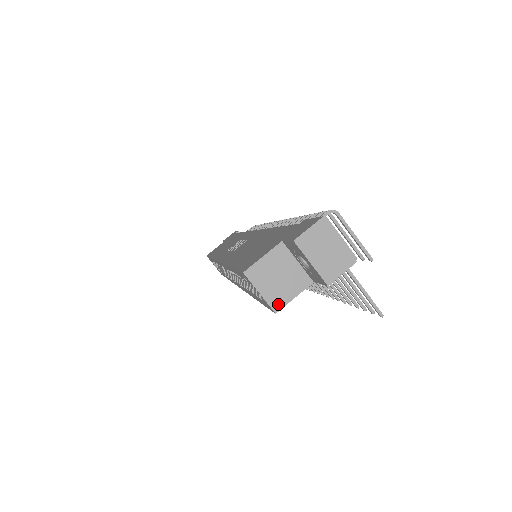
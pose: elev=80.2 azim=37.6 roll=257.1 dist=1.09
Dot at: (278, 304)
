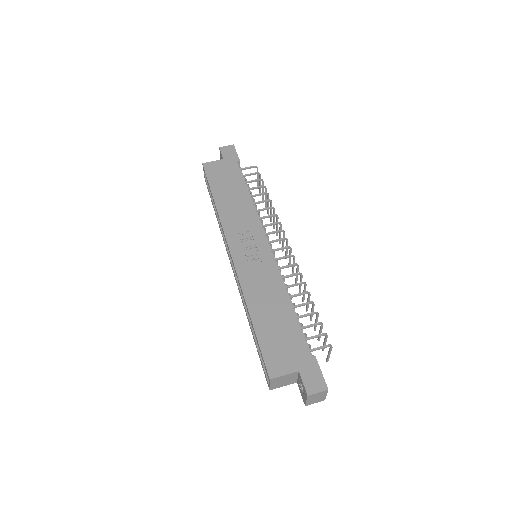
Dot at: (274, 388)
